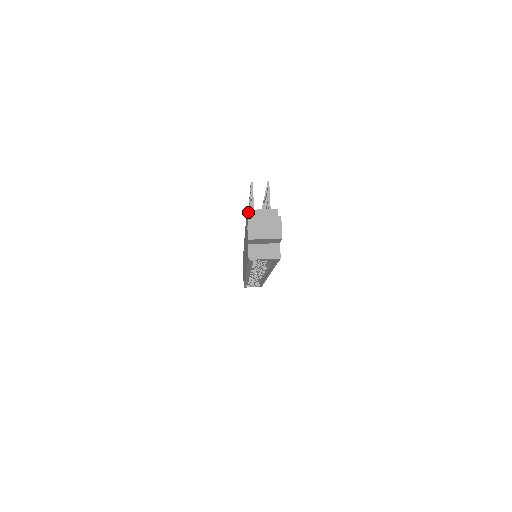
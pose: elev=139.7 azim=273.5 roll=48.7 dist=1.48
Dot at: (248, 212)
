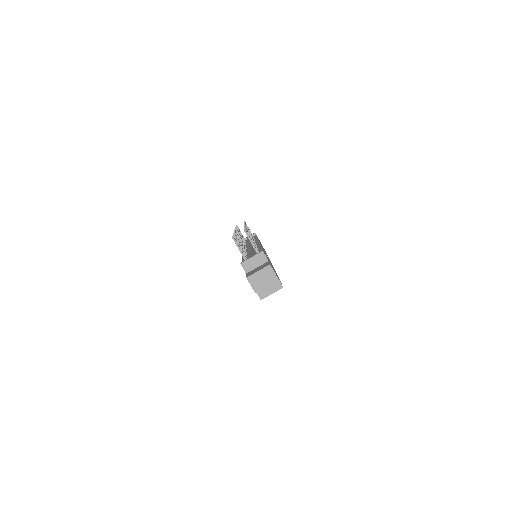
Dot at: (242, 264)
